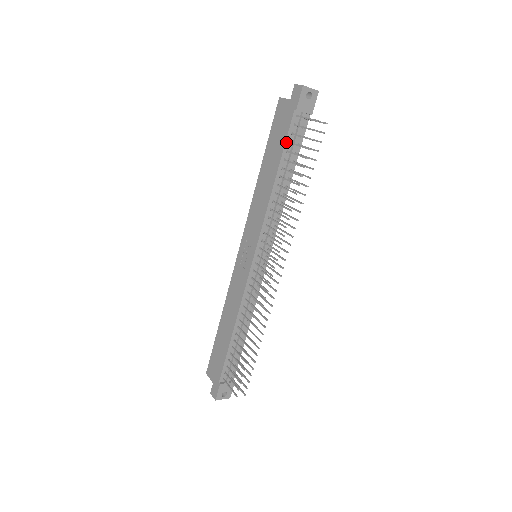
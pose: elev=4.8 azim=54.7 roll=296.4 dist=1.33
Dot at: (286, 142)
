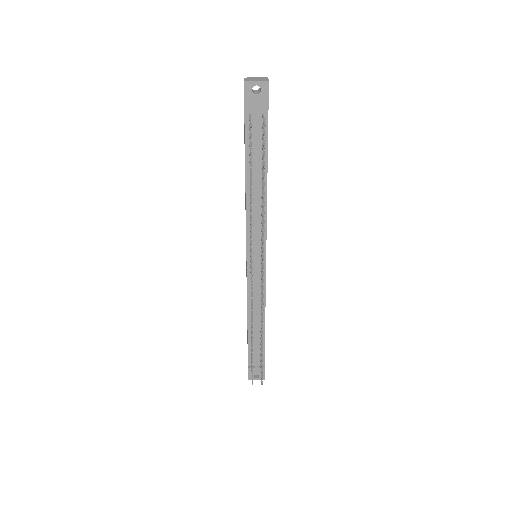
Dot at: (246, 145)
